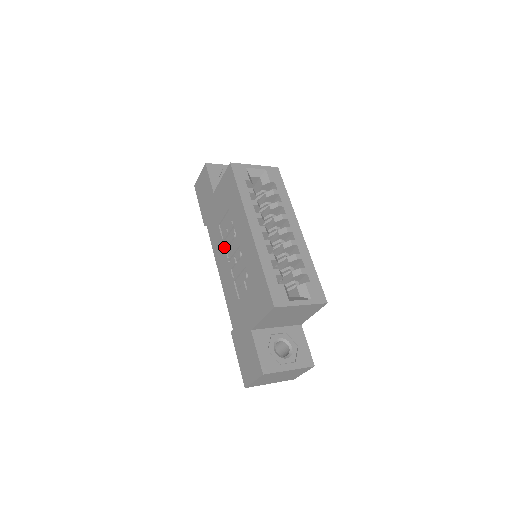
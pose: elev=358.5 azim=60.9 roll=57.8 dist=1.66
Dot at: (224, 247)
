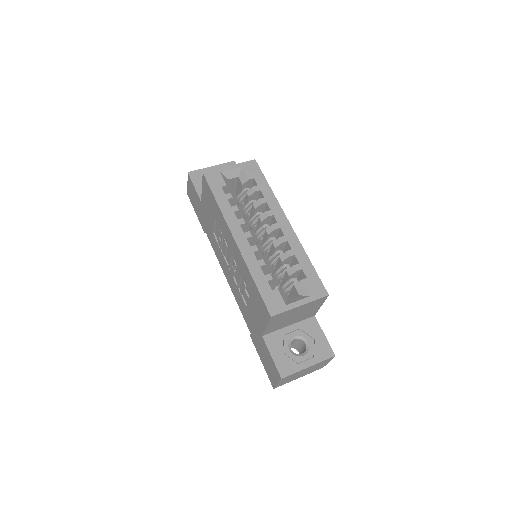
Dot at: (223, 255)
